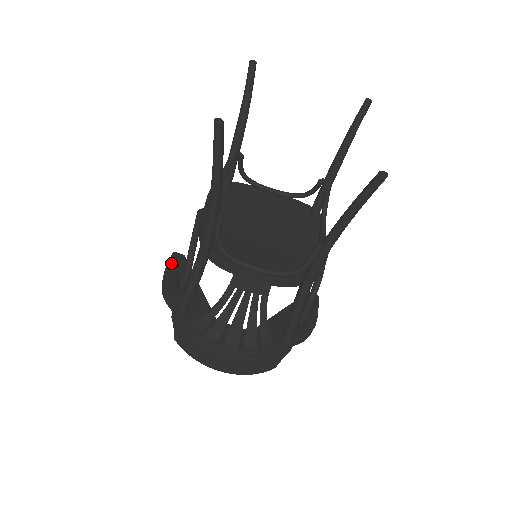
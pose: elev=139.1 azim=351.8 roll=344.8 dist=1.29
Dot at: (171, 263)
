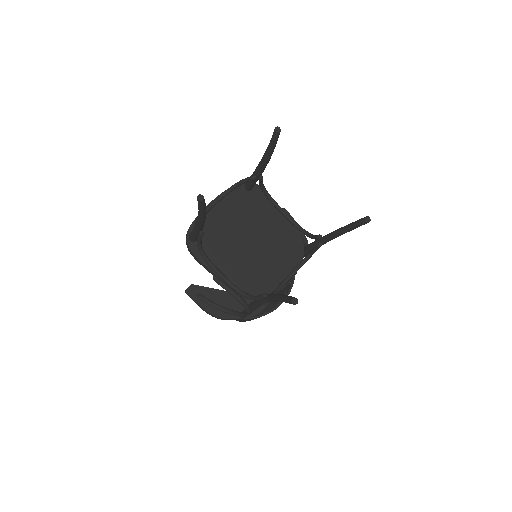
Dot at: (197, 299)
